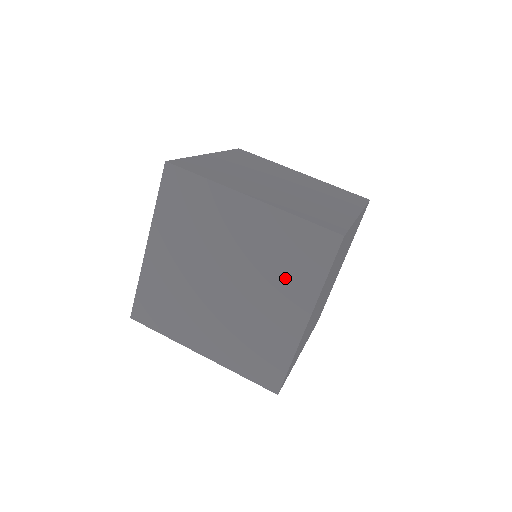
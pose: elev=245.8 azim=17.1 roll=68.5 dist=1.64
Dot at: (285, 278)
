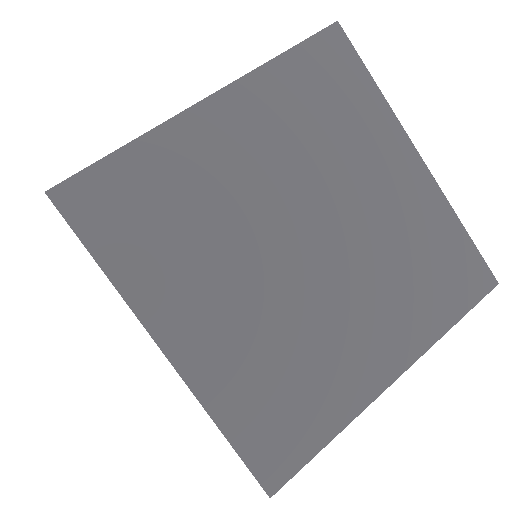
Dot at: (402, 294)
